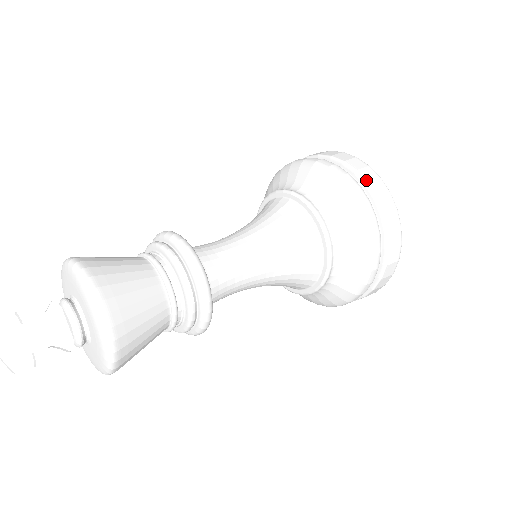
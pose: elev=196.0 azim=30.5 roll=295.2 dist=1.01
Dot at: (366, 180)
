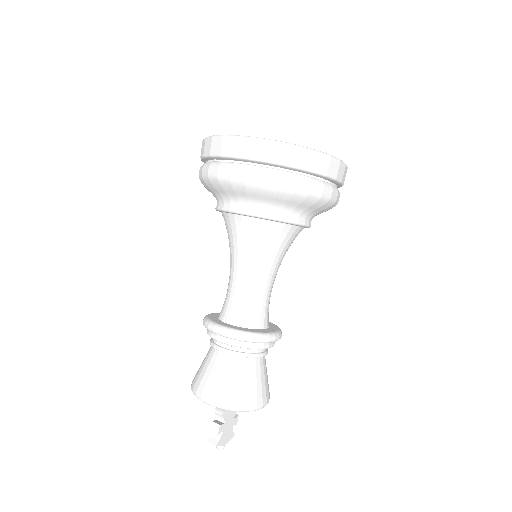
Dot at: (325, 175)
